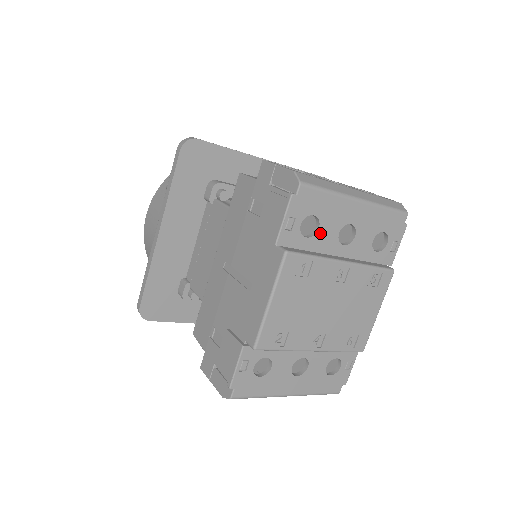
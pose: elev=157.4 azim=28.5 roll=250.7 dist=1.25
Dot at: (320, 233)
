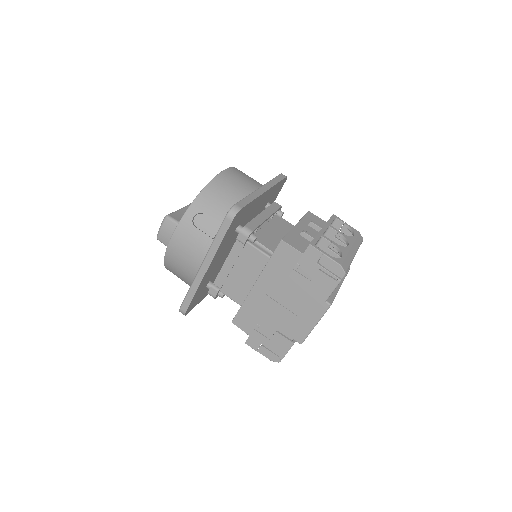
Dot at: occluded
